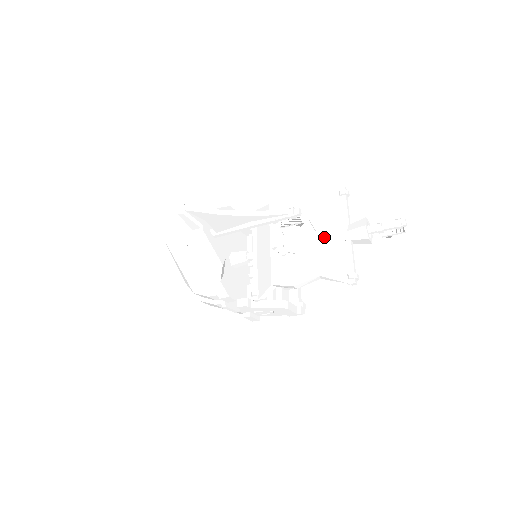
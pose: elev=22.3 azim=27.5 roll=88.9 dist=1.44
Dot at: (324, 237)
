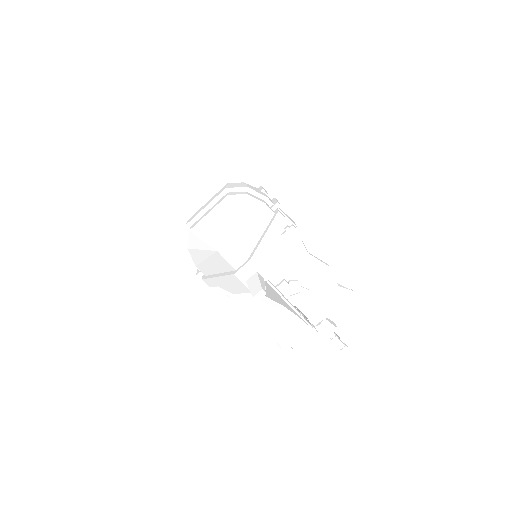
Dot at: occluded
